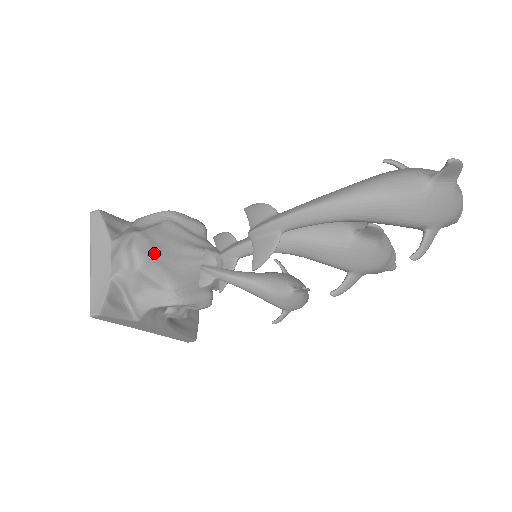
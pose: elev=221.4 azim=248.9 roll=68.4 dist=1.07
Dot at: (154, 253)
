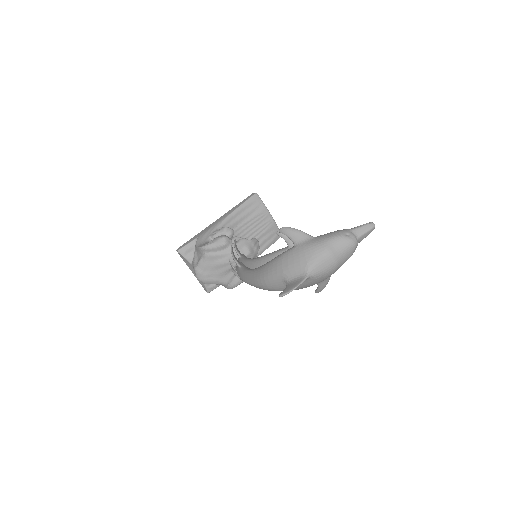
Dot at: (207, 276)
